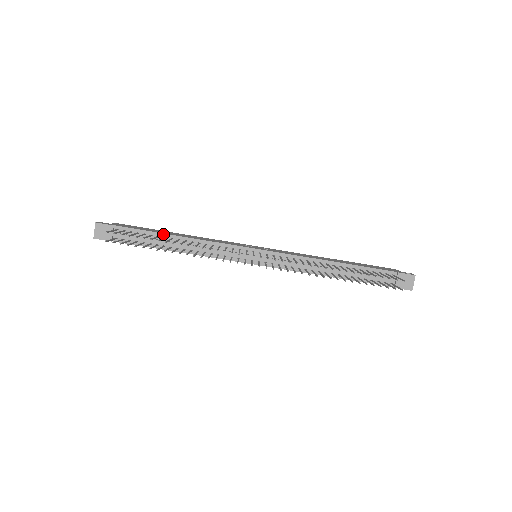
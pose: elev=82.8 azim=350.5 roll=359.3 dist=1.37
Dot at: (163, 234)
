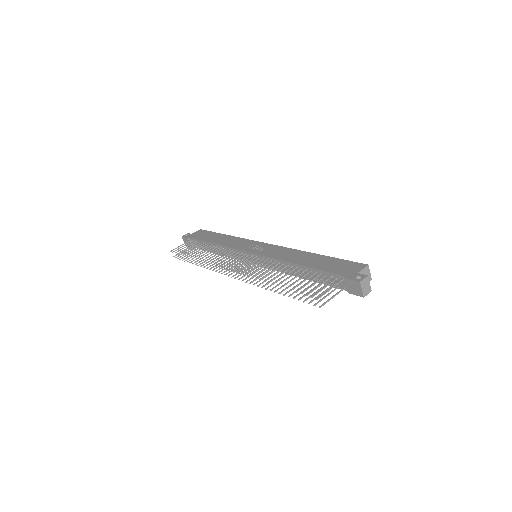
Dot at: (207, 242)
